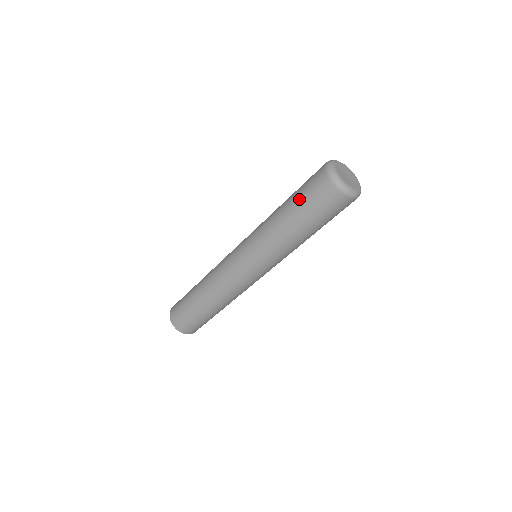
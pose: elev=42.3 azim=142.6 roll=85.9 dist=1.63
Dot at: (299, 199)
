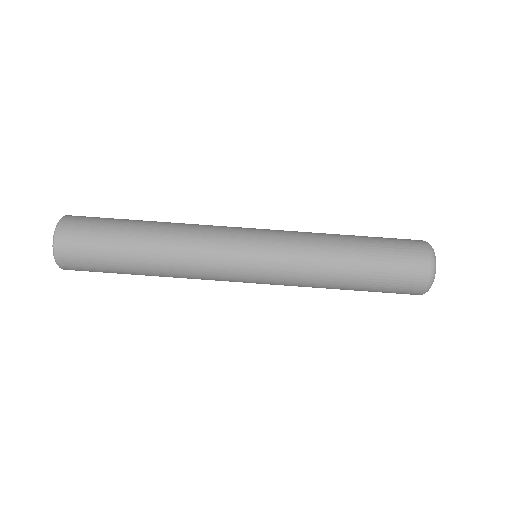
Dot at: occluded
